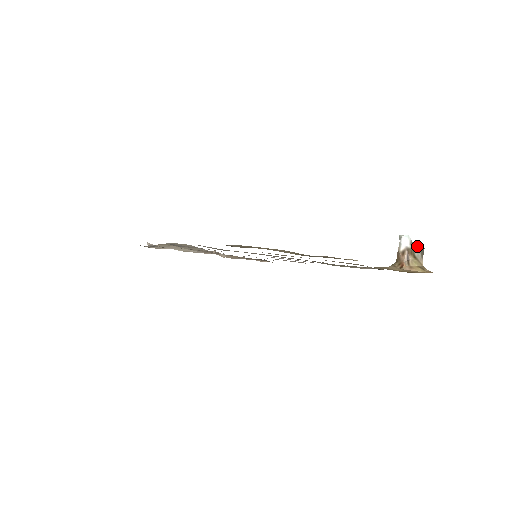
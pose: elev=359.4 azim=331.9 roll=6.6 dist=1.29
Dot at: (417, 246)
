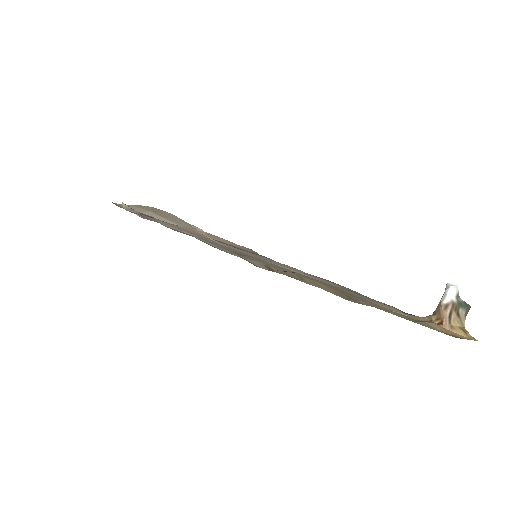
Dot at: (463, 301)
